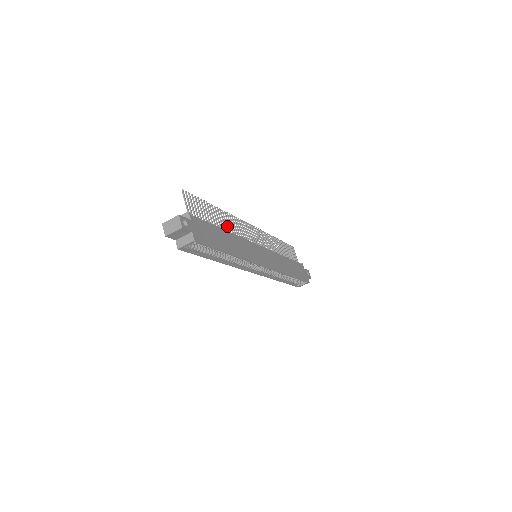
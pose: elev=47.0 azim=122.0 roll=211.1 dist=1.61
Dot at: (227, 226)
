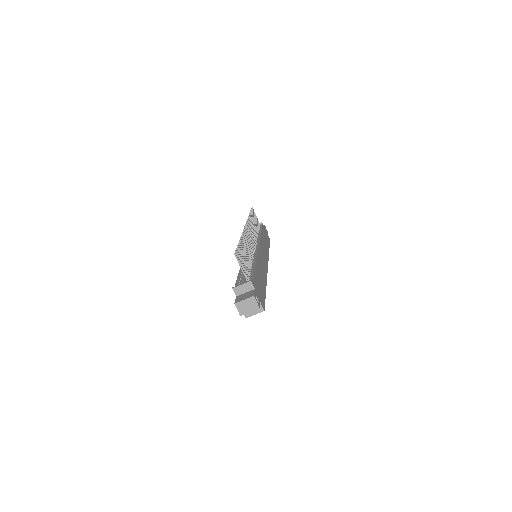
Dot at: (249, 253)
